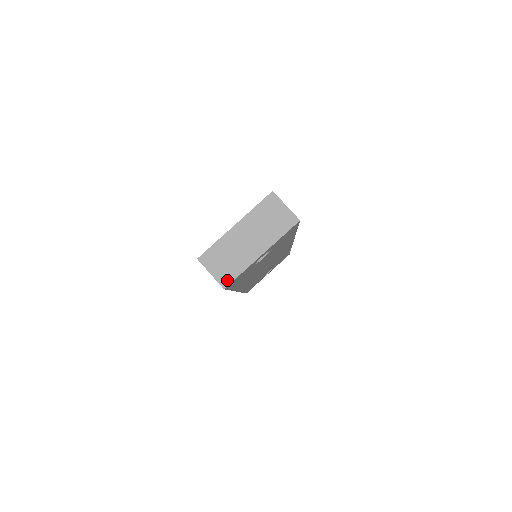
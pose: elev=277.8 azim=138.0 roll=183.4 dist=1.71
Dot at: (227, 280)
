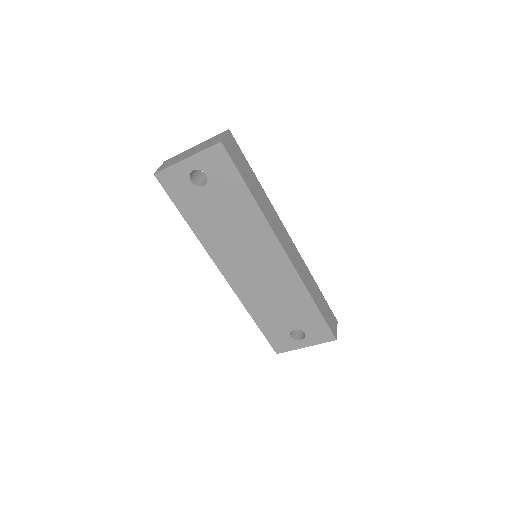
Dot at: (160, 170)
